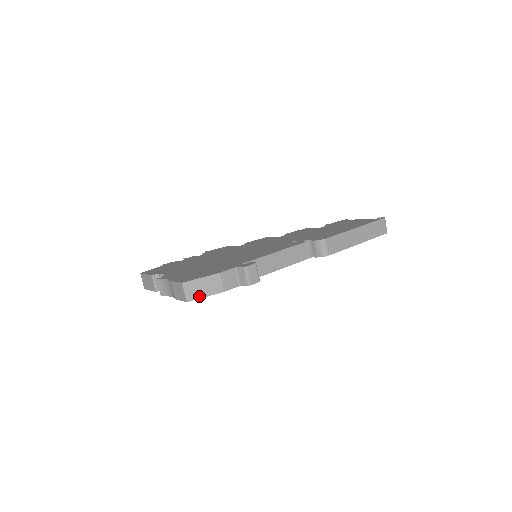
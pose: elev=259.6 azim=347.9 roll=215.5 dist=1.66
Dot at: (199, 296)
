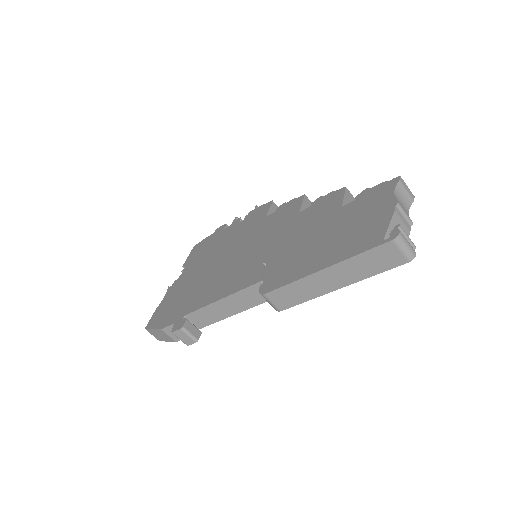
Dot at: (163, 340)
